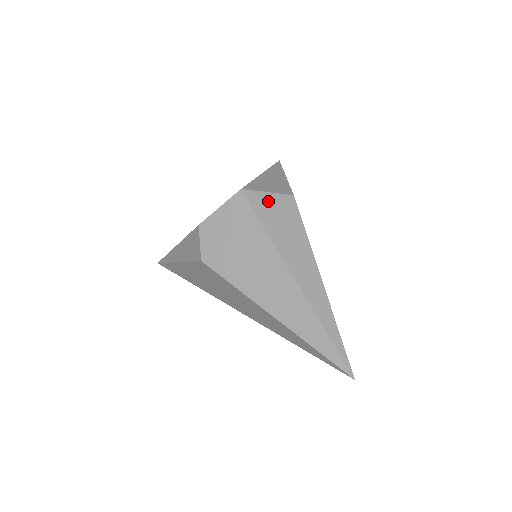
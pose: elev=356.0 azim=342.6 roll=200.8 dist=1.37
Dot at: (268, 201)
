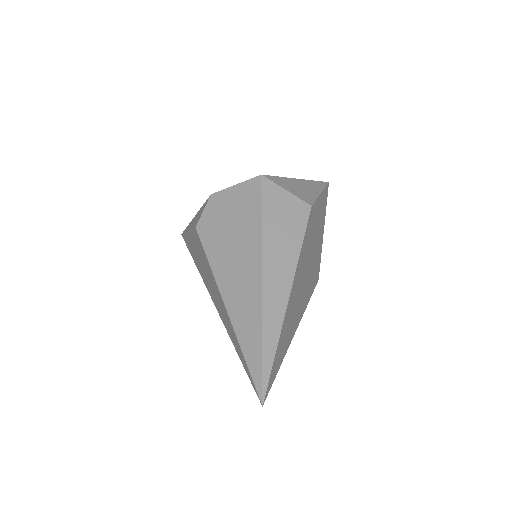
Dot at: (281, 197)
